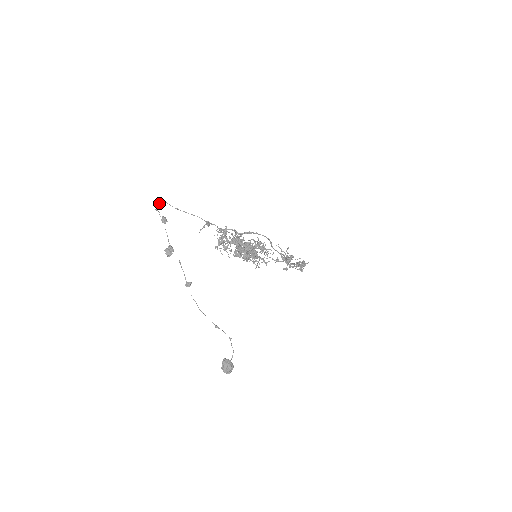
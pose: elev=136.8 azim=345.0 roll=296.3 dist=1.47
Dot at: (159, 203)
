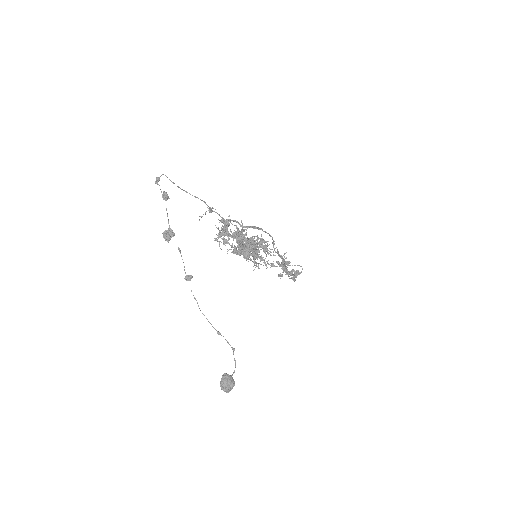
Dot at: occluded
